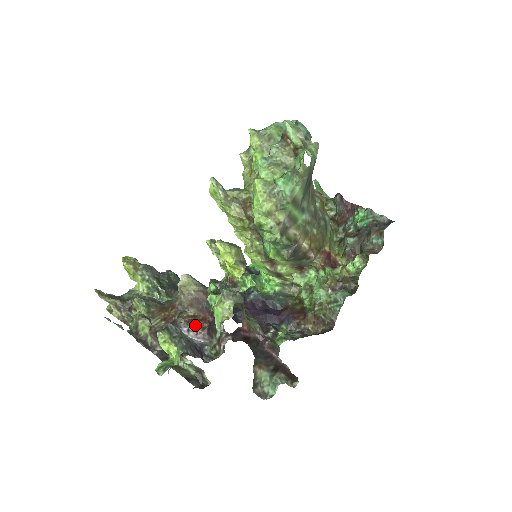
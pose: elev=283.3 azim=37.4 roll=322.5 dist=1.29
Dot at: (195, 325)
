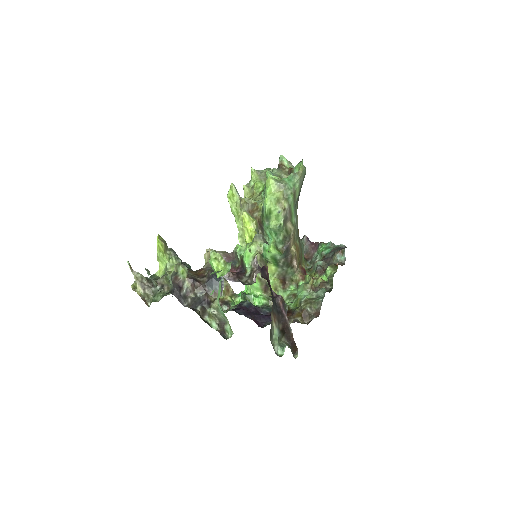
Dot at: occluded
